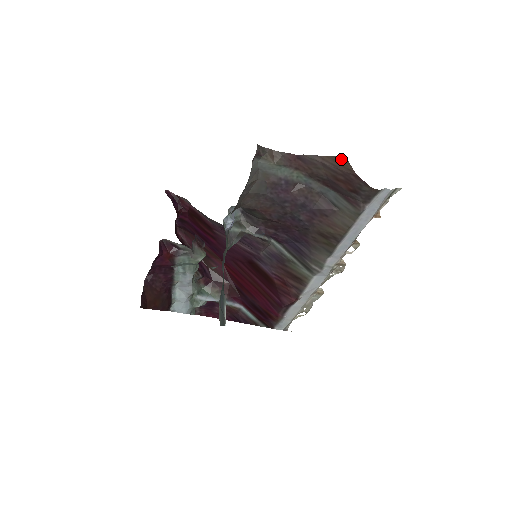
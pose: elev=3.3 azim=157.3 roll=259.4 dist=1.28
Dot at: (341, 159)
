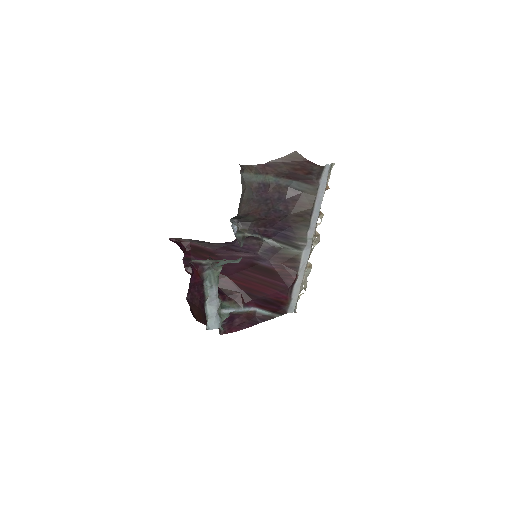
Dot at: (294, 154)
